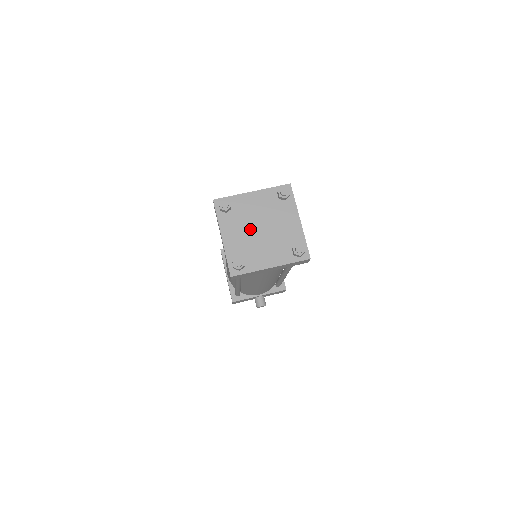
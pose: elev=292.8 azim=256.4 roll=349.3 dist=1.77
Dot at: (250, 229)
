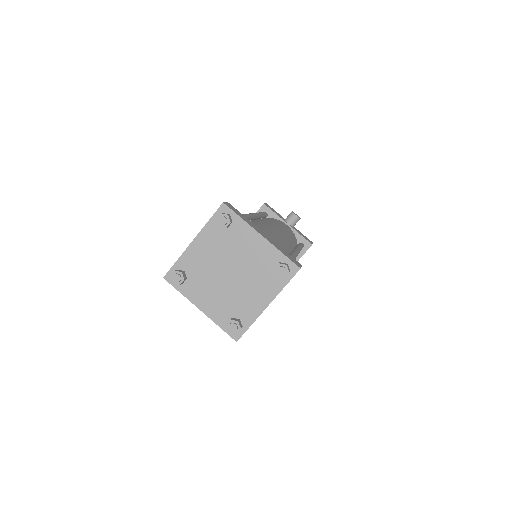
Dot at: (221, 262)
